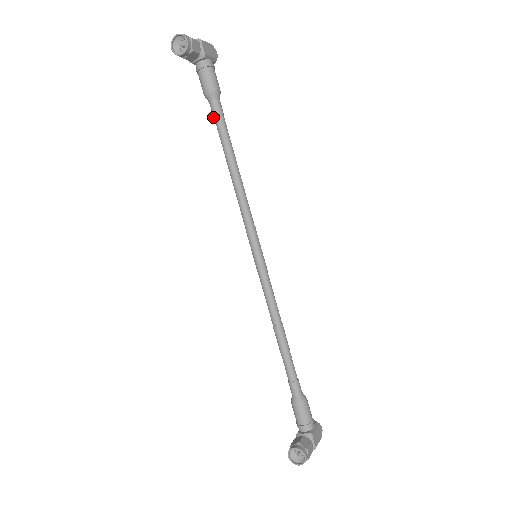
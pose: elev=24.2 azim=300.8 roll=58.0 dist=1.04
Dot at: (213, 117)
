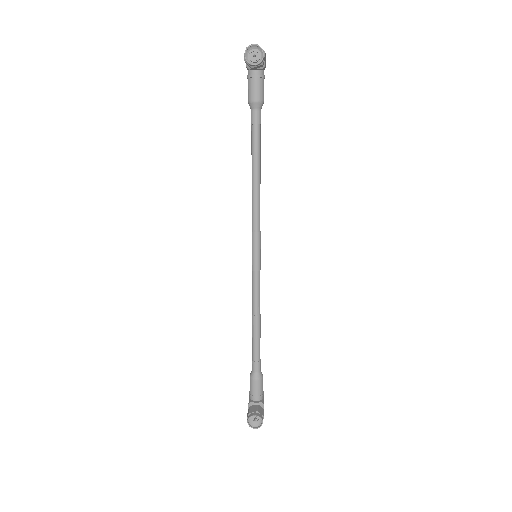
Dot at: (251, 124)
